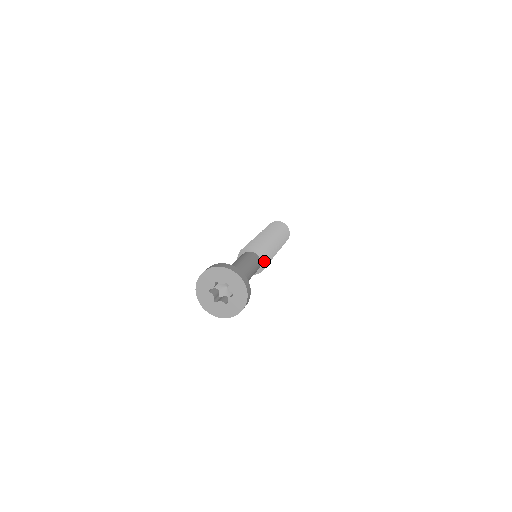
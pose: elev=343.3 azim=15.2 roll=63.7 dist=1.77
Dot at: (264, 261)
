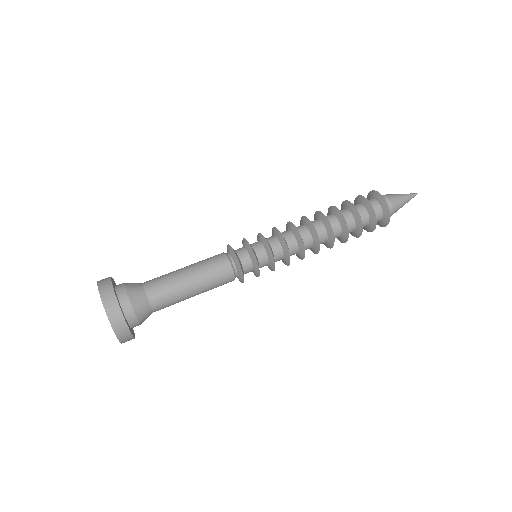
Dot at: (239, 266)
